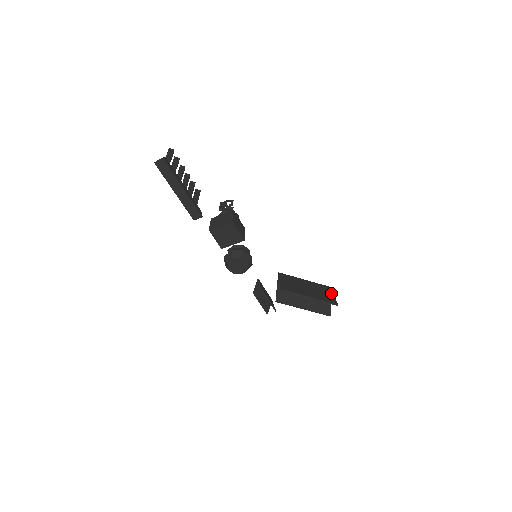
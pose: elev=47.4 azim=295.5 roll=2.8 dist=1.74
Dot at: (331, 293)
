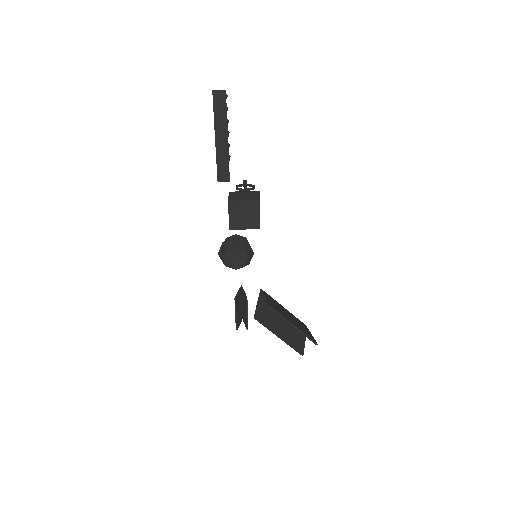
Dot at: (309, 331)
